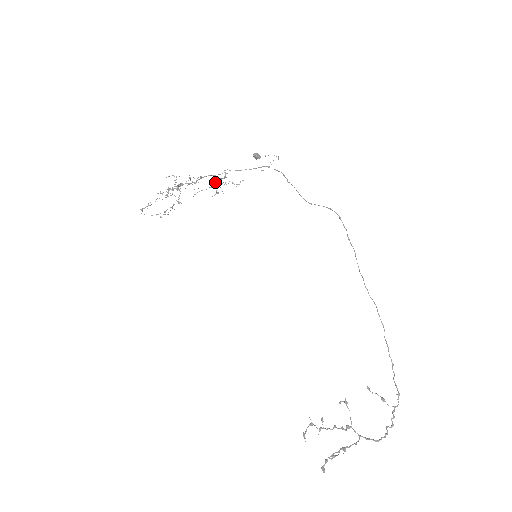
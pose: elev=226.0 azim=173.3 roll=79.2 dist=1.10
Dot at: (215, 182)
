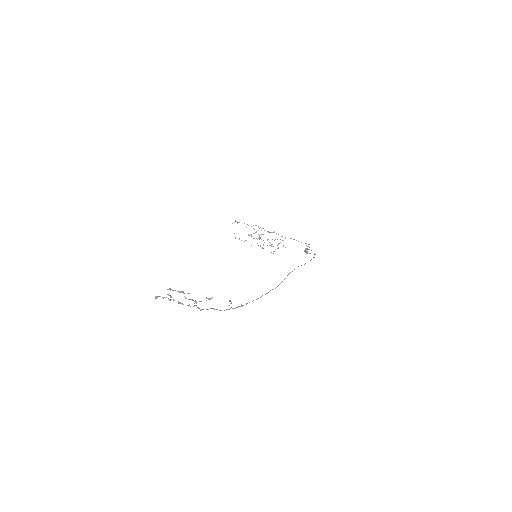
Dot at: (277, 239)
